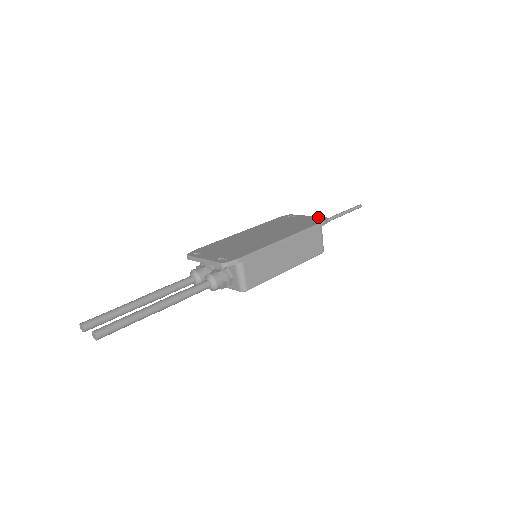
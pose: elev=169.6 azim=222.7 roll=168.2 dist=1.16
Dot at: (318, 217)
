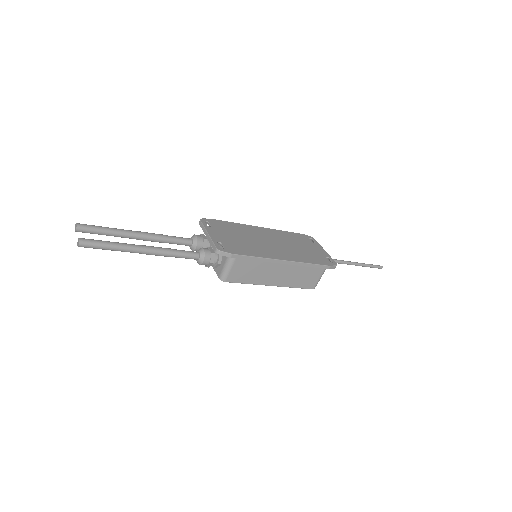
Dot at: (331, 258)
